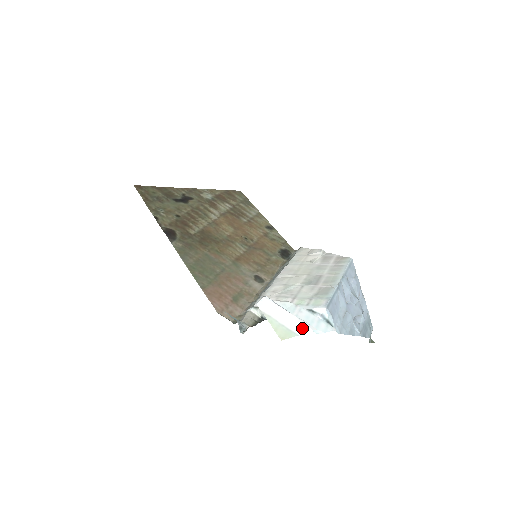
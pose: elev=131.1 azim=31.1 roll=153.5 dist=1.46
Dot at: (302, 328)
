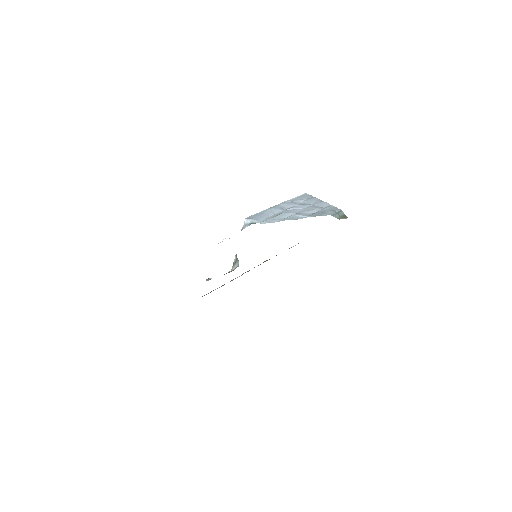
Dot at: occluded
